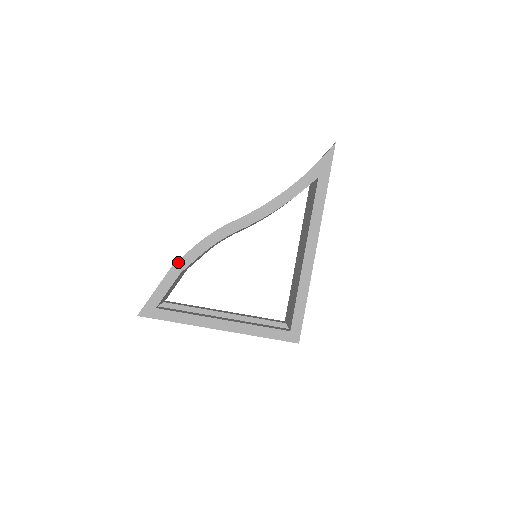
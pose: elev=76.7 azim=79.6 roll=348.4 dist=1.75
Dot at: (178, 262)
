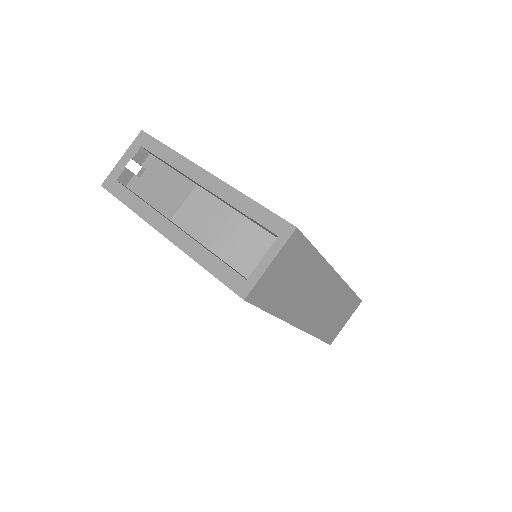
Dot at: occluded
